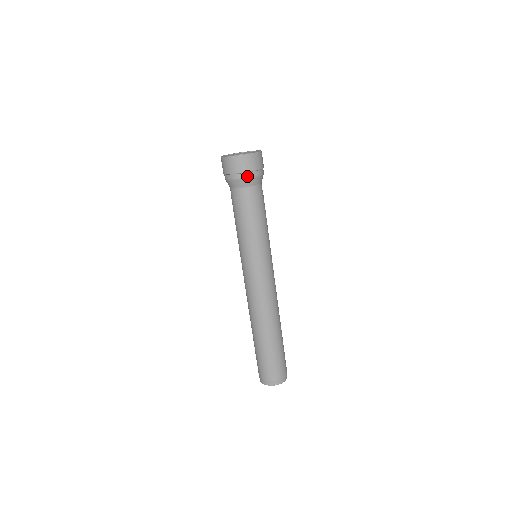
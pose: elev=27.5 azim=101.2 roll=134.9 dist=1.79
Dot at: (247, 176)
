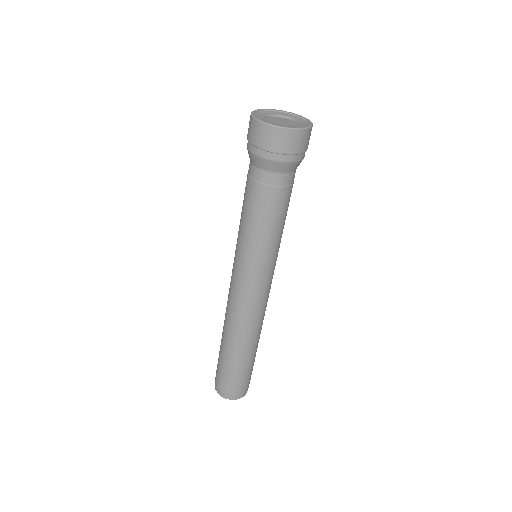
Dot at: (286, 159)
